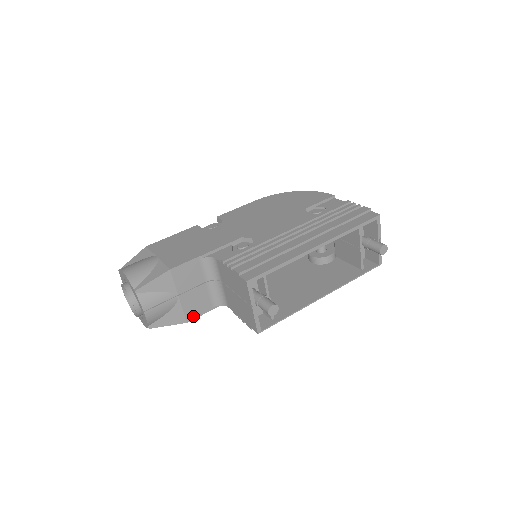
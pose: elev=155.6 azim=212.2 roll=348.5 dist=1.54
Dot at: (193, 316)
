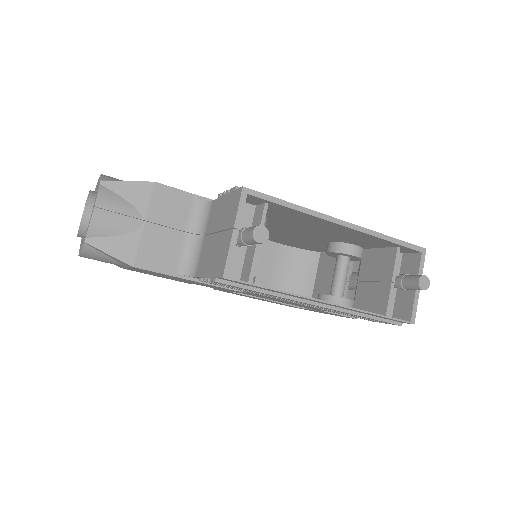
Dot at: (146, 264)
